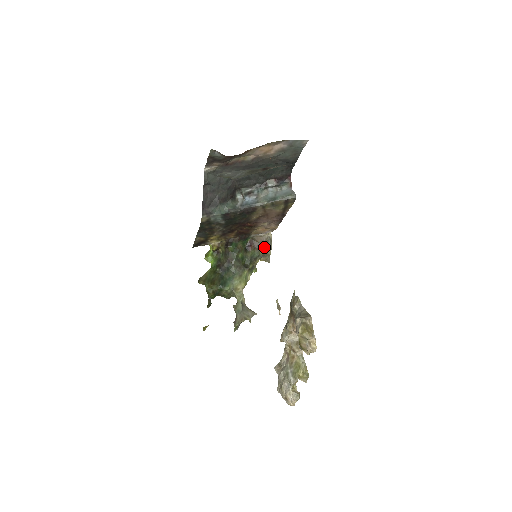
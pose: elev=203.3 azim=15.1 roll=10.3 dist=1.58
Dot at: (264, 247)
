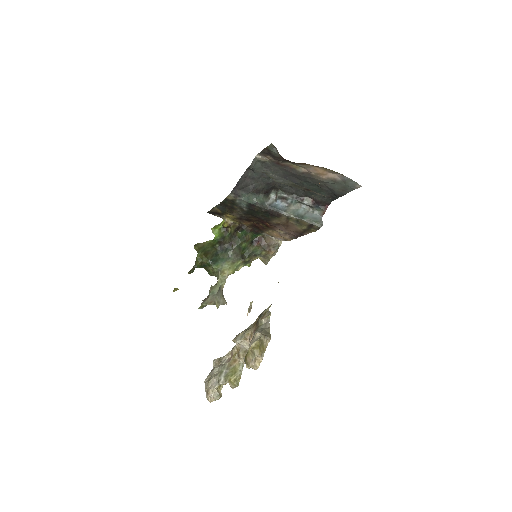
Dot at: (269, 250)
